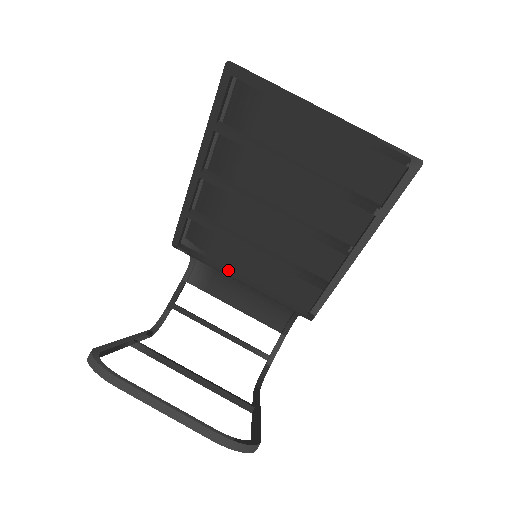
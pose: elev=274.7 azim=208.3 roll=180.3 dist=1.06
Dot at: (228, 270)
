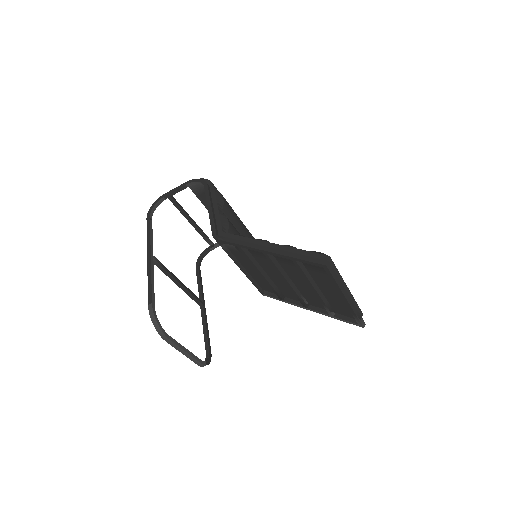
Dot at: (237, 260)
